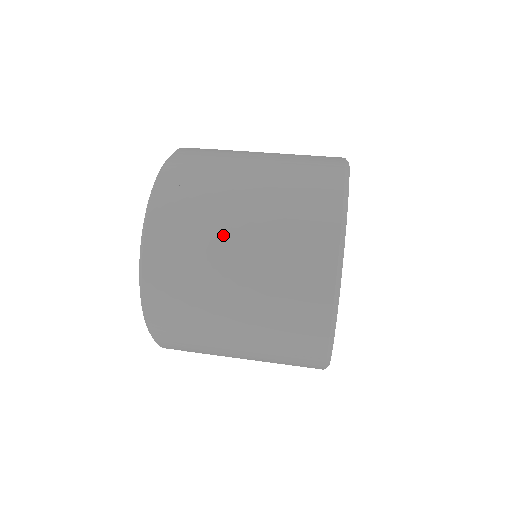
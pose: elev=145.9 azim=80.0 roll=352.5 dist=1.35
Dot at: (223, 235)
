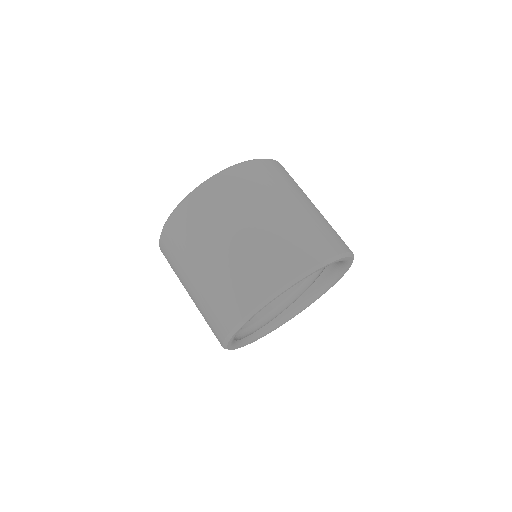
Dot at: (247, 216)
